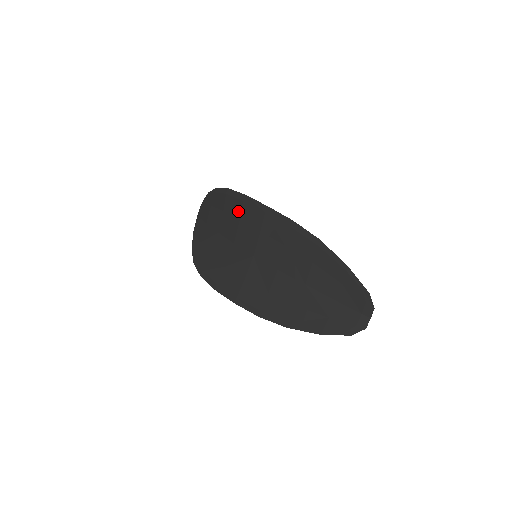
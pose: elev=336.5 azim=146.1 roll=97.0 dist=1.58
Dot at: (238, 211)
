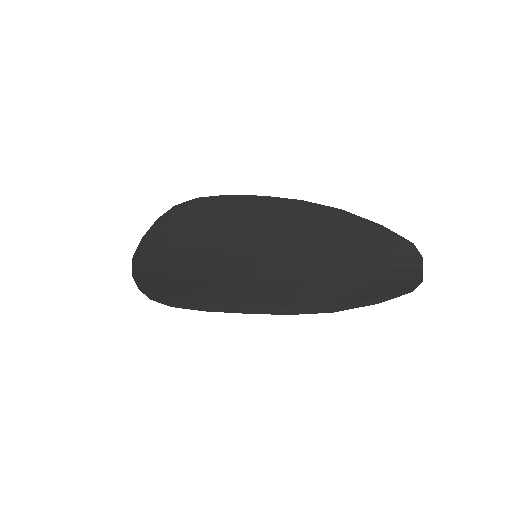
Dot at: (219, 215)
